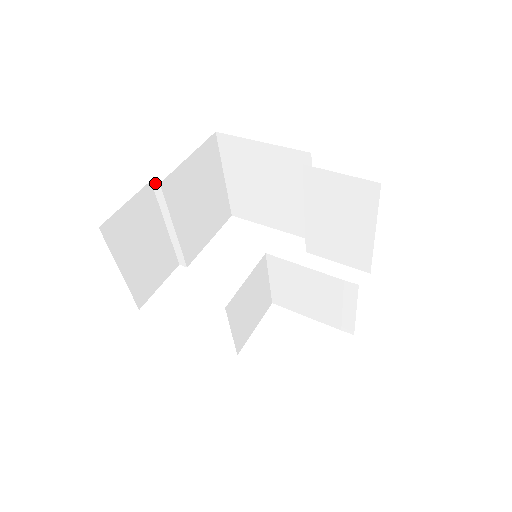
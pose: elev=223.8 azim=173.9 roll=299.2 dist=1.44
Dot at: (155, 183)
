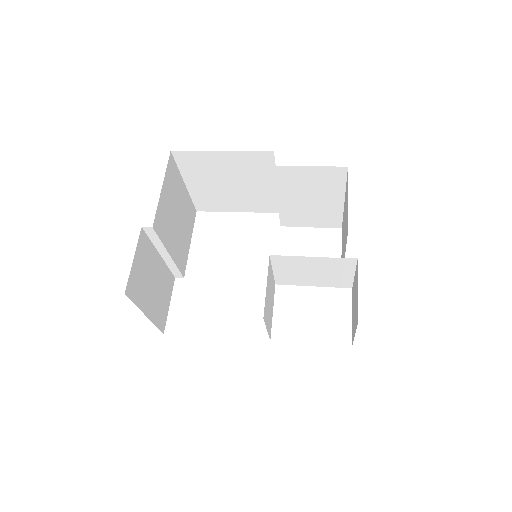
Dot at: (147, 228)
